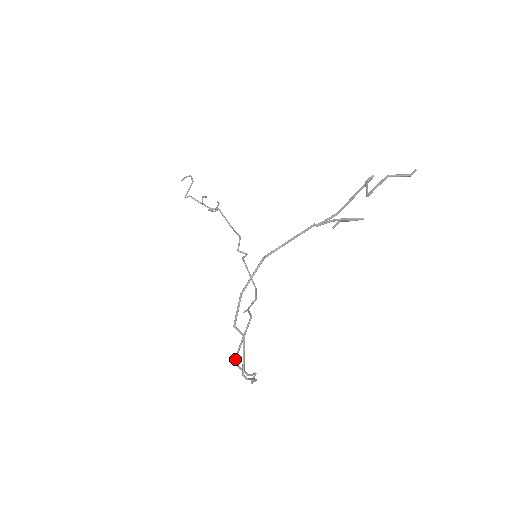
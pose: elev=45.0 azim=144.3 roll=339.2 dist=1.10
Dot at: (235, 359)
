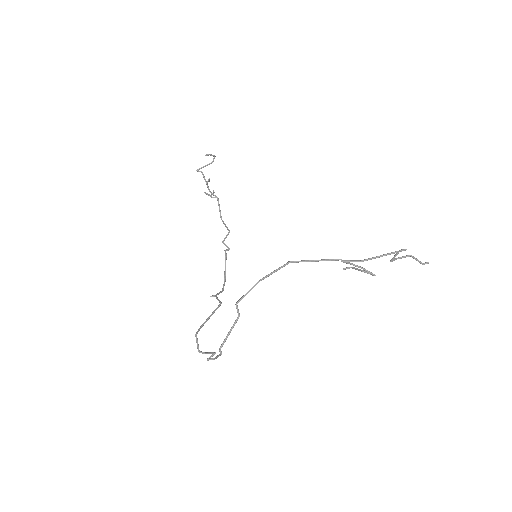
Dot at: occluded
